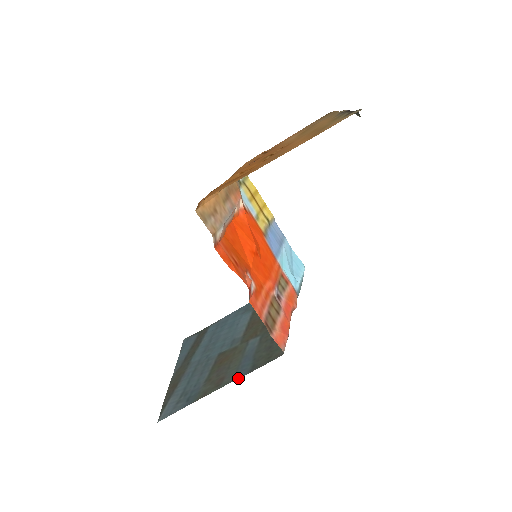
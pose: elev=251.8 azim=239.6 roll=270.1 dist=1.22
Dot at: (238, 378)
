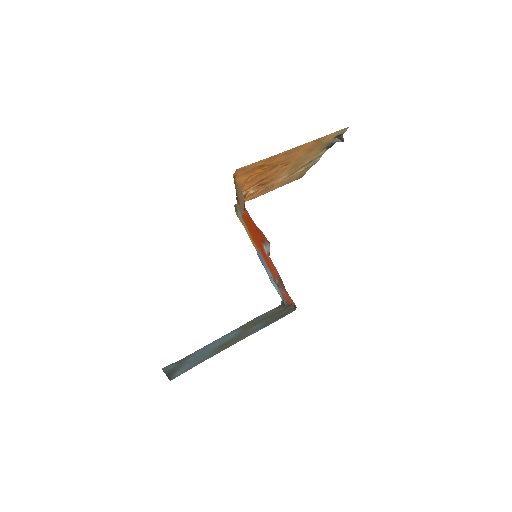
Dot at: (255, 332)
